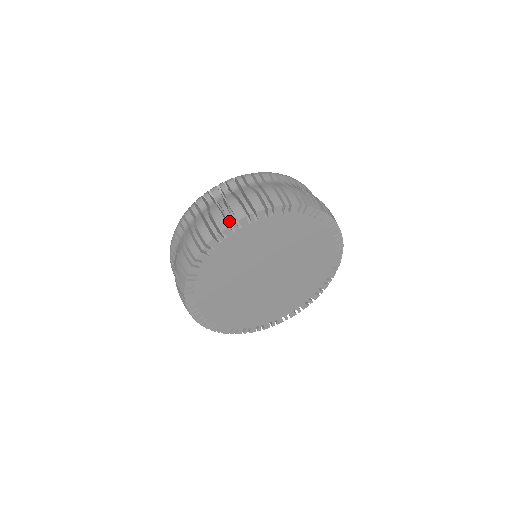
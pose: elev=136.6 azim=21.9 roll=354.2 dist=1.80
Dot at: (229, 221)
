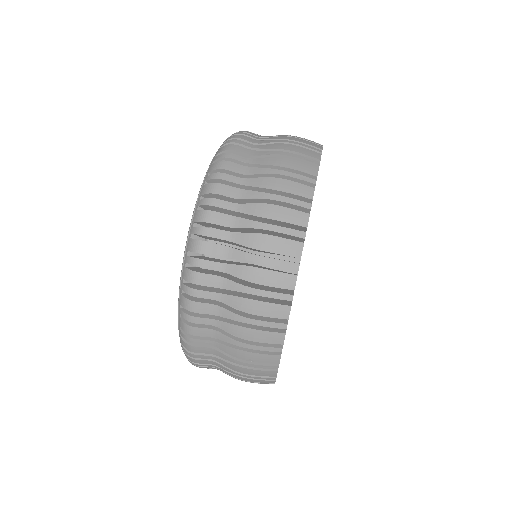
Dot at: occluded
